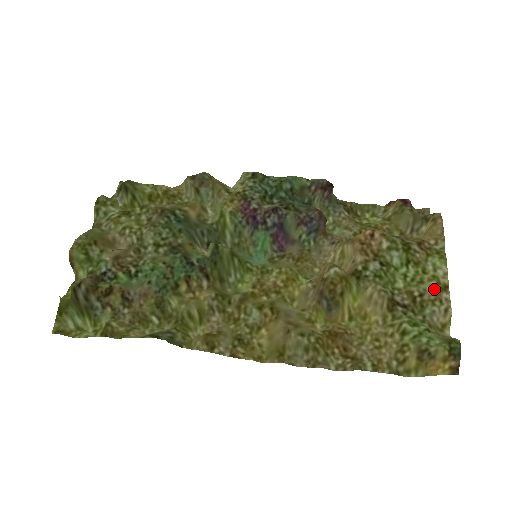
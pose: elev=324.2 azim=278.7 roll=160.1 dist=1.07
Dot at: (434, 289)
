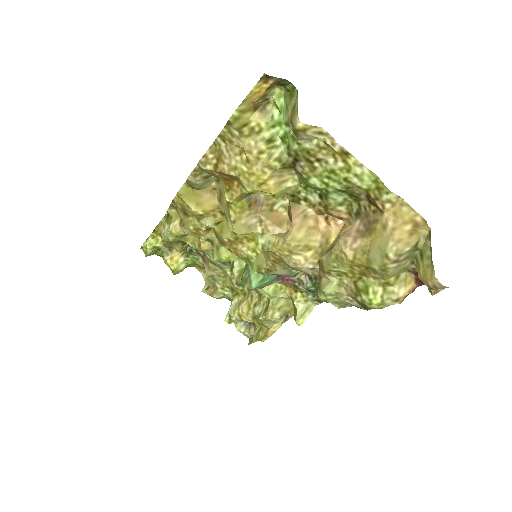
Dot at: (334, 158)
